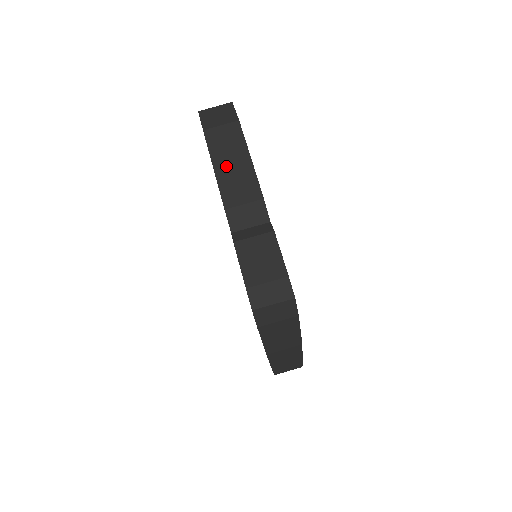
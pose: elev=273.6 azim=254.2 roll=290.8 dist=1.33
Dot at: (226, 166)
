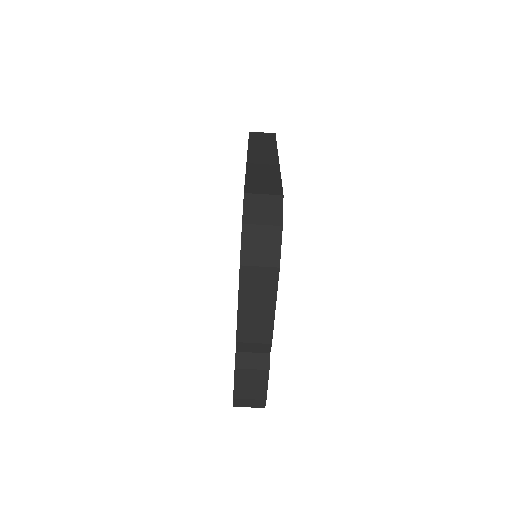
Dot at: (250, 308)
